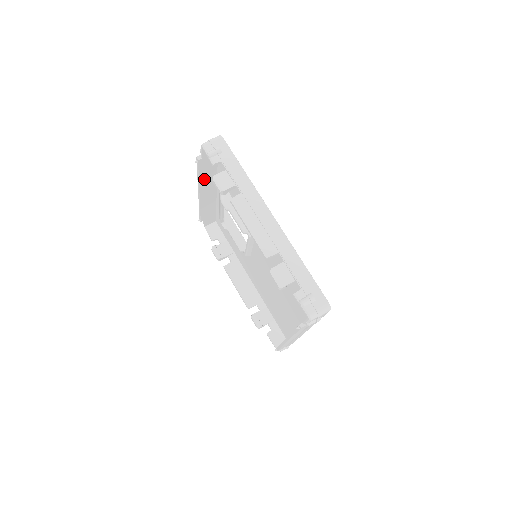
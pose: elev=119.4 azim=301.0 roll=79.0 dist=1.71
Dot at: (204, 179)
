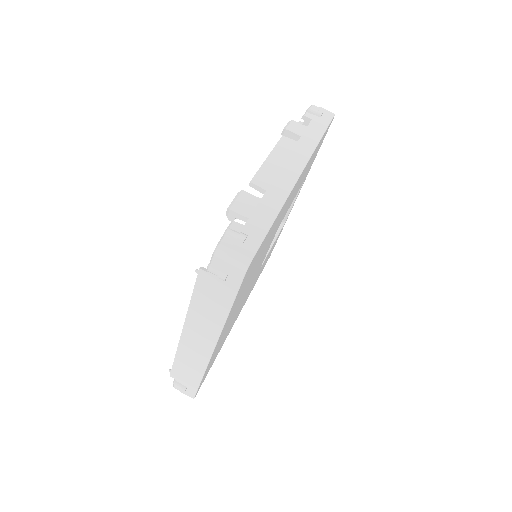
Dot at: occluded
